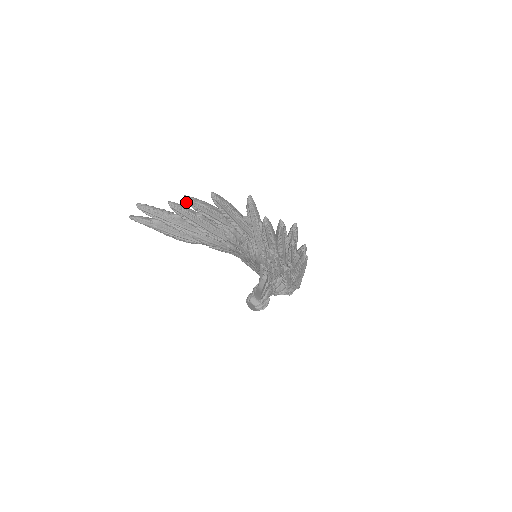
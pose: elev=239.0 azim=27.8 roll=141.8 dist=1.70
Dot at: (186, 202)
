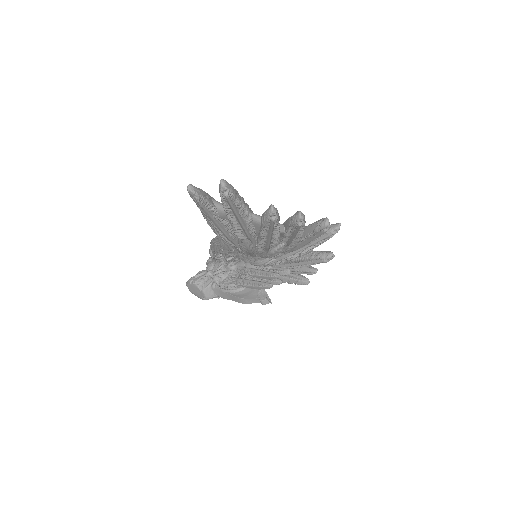
Dot at: (296, 221)
